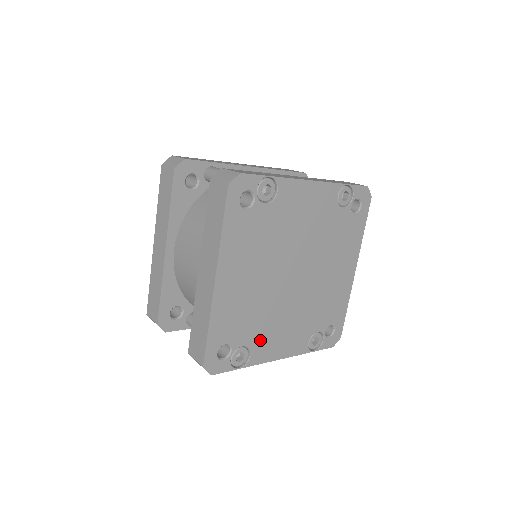
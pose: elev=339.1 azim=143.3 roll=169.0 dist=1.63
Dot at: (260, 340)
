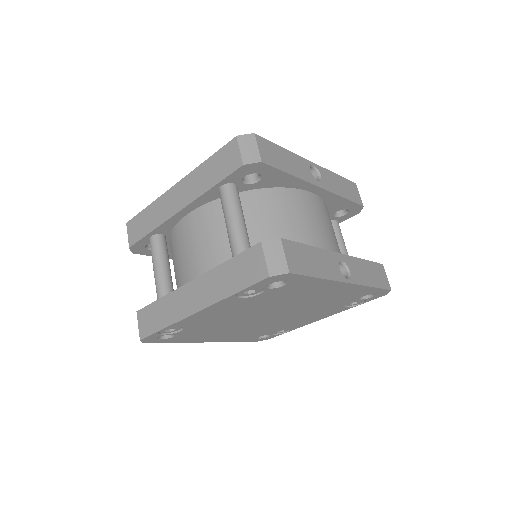
Dot at: (287, 326)
